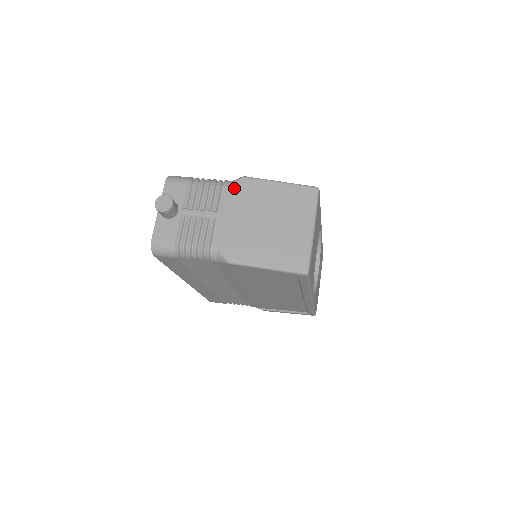
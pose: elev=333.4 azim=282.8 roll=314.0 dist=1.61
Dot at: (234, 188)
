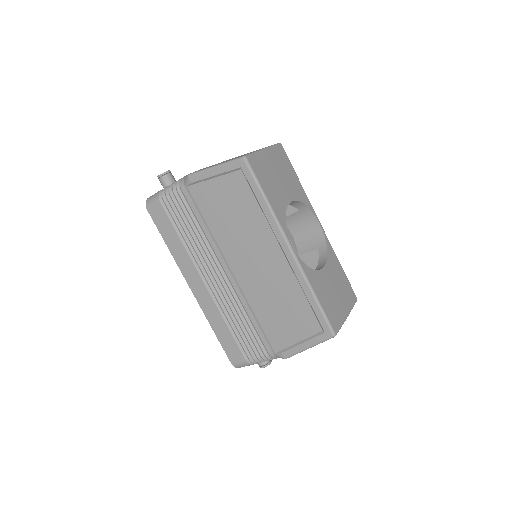
Dot at: occluded
